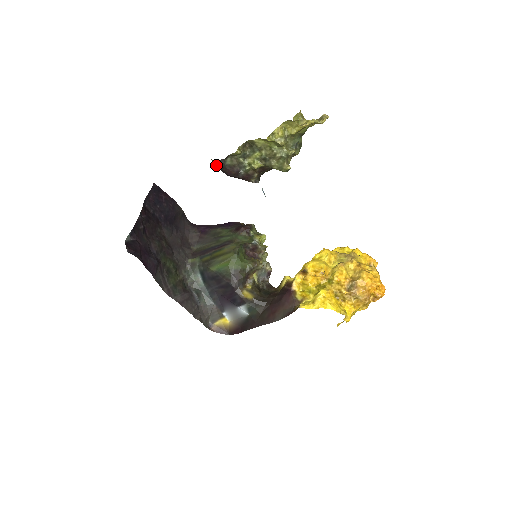
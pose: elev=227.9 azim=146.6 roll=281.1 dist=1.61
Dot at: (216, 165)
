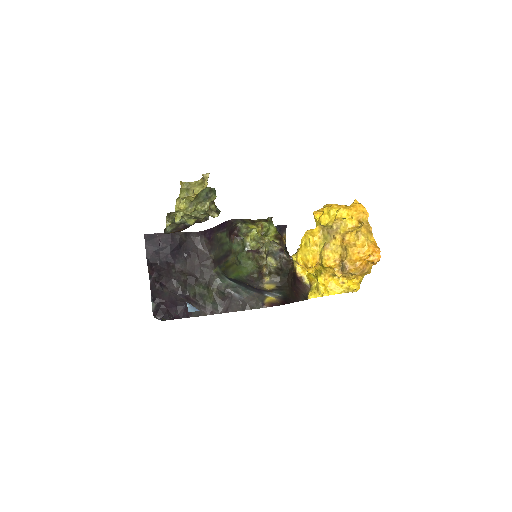
Dot at: occluded
